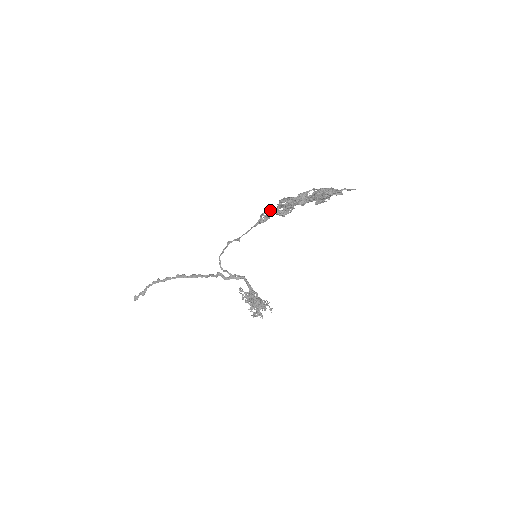
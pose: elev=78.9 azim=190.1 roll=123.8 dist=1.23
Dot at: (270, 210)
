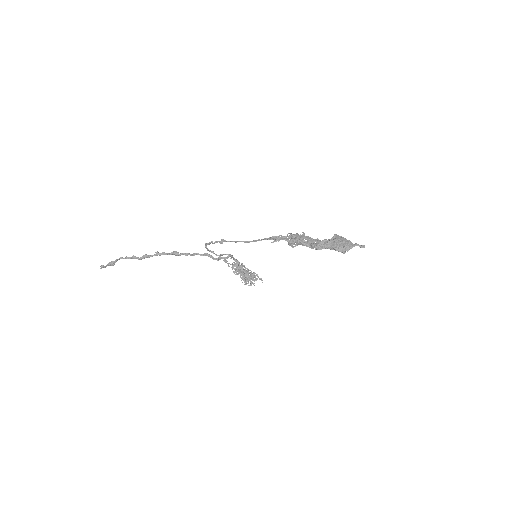
Dot at: (281, 239)
